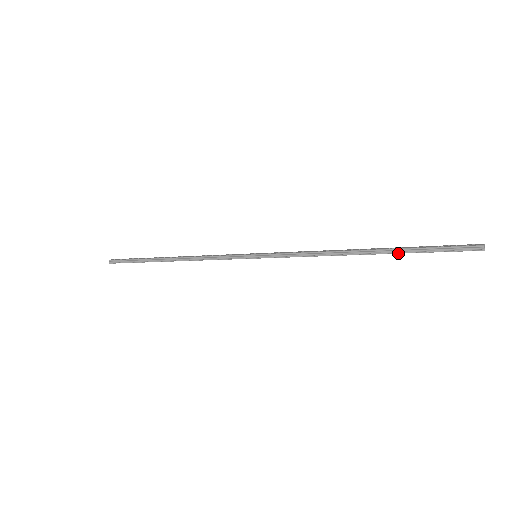
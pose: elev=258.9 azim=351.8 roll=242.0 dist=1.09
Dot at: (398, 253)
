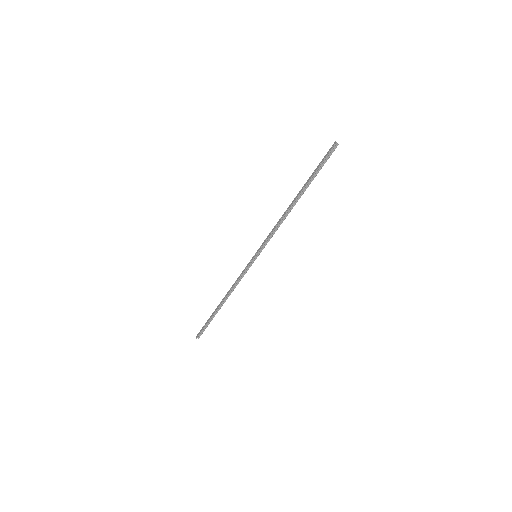
Dot at: occluded
